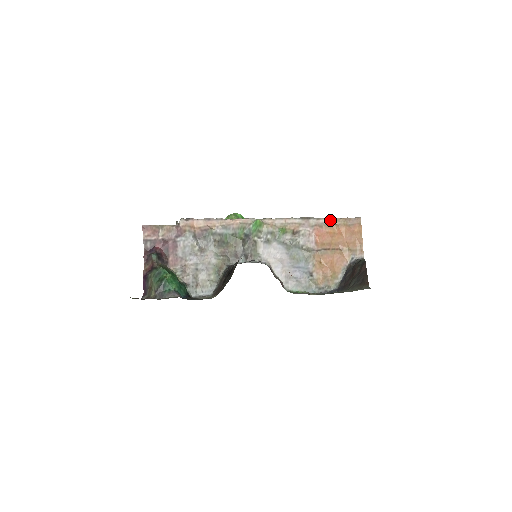
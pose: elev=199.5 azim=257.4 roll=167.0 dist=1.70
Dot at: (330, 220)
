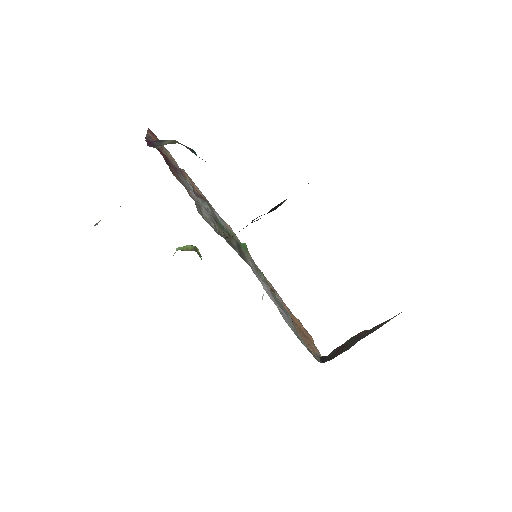
Dot at: (291, 312)
